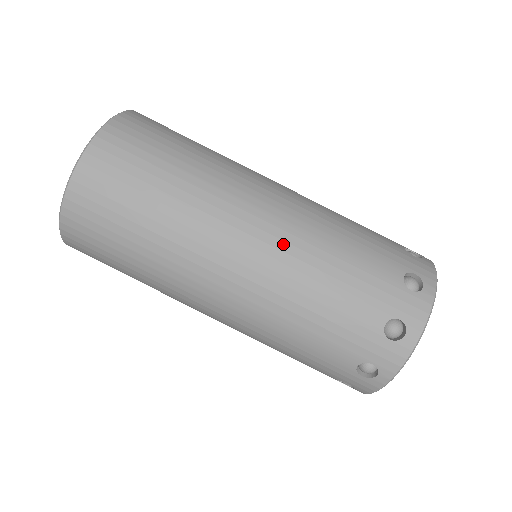
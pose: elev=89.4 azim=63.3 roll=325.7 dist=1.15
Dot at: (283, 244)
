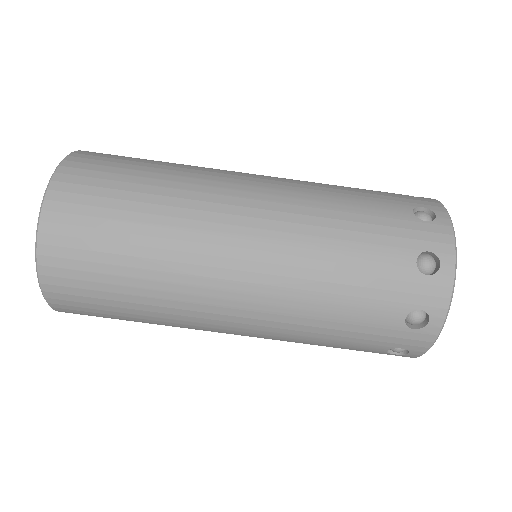
Dot at: (267, 323)
